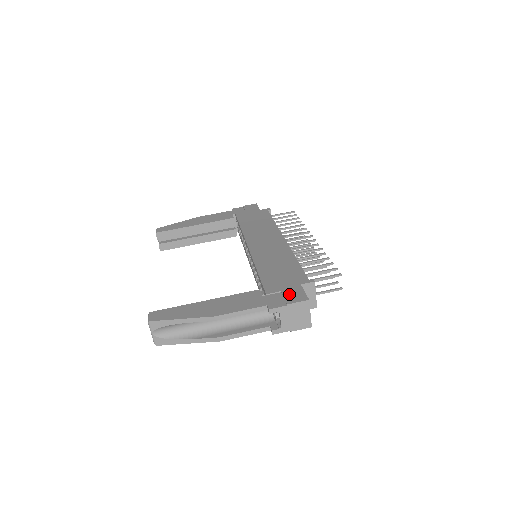
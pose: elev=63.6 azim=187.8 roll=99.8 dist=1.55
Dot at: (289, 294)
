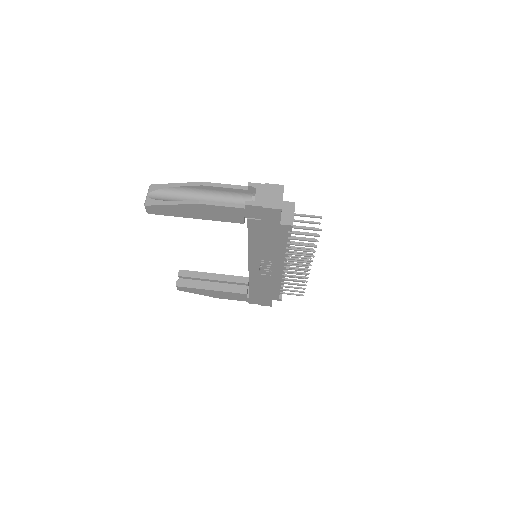
Dot at: occluded
